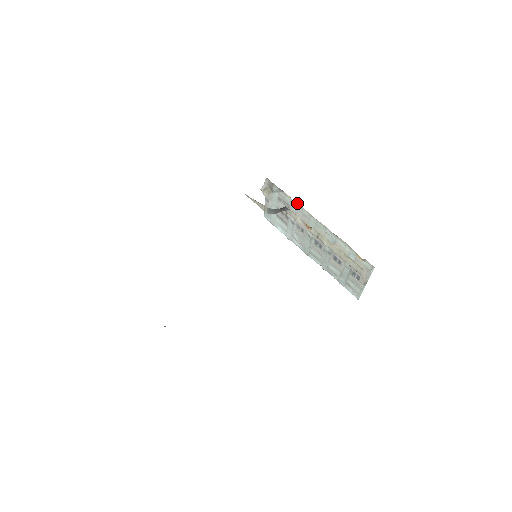
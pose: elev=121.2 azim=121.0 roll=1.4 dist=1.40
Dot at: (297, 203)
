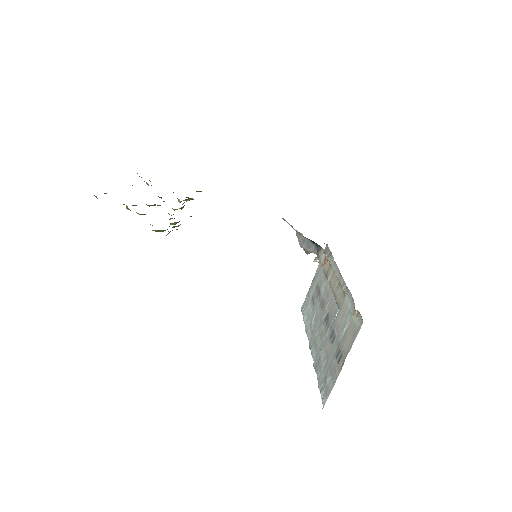
Dot at: occluded
